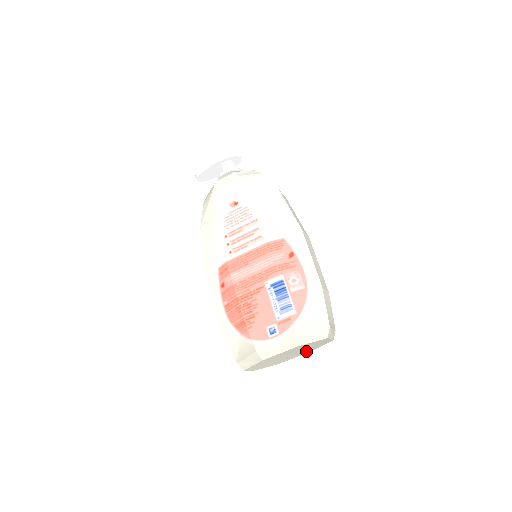
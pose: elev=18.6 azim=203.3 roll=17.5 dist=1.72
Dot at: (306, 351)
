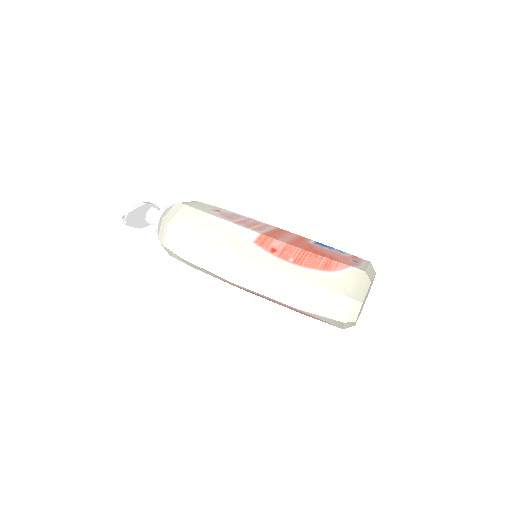
Dot at: occluded
